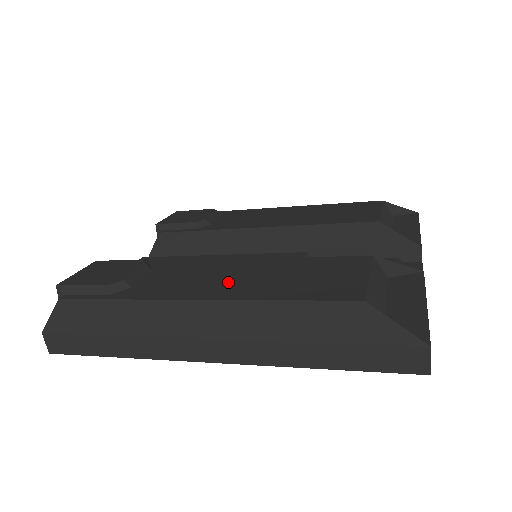
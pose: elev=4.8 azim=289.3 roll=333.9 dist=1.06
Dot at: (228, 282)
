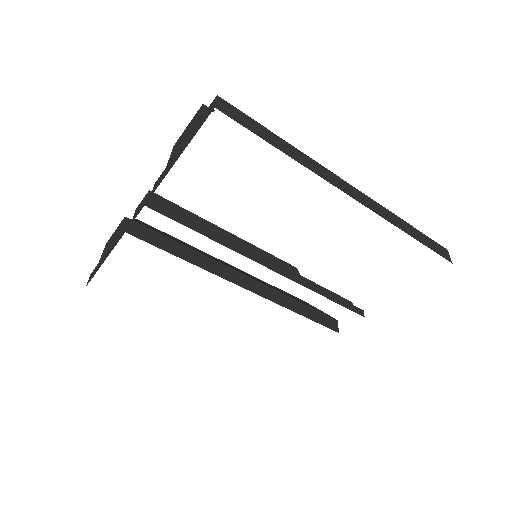
Dot at: occluded
